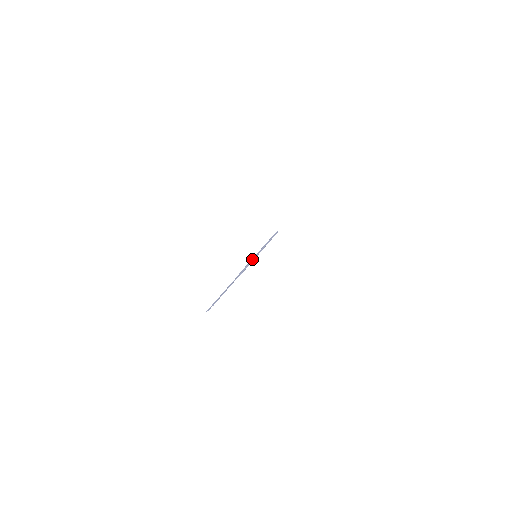
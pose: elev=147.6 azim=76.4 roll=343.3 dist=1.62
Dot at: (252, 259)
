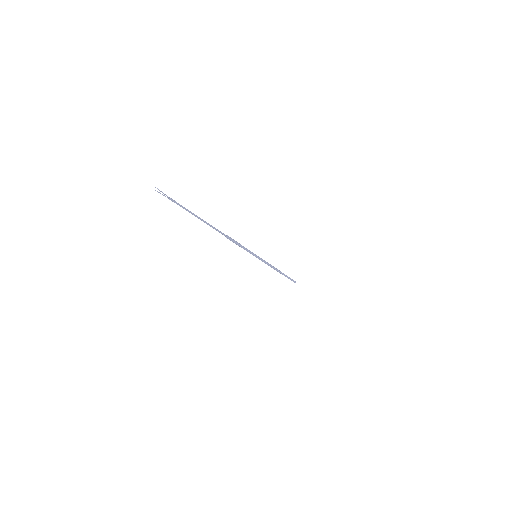
Dot at: occluded
